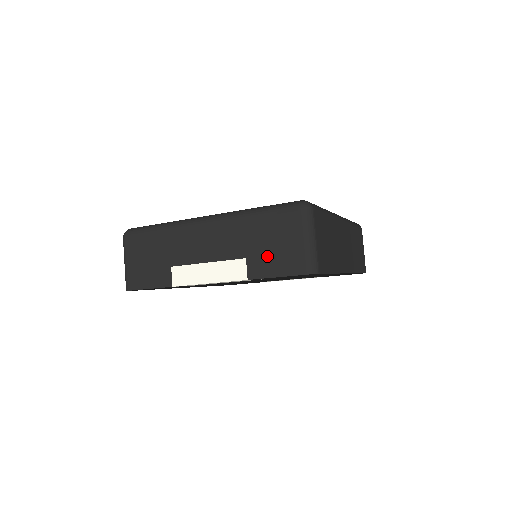
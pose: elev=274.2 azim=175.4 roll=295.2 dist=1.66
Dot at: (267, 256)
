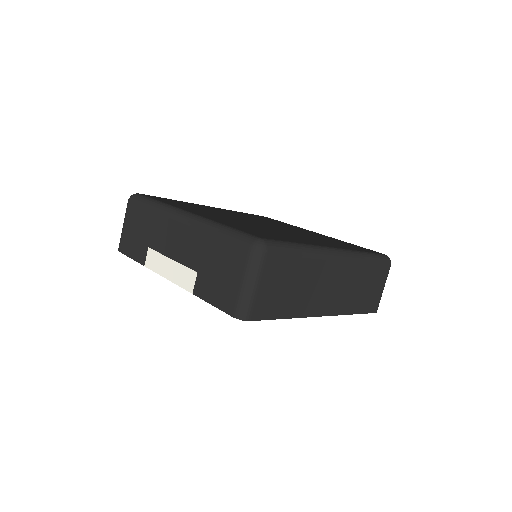
Dot at: (212, 280)
